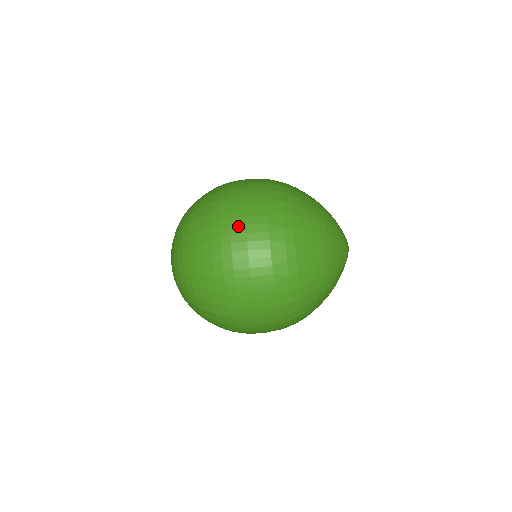
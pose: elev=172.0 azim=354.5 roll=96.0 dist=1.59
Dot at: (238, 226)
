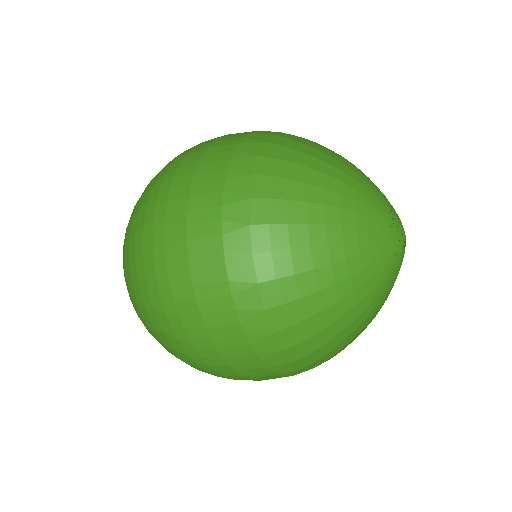
Dot at: (175, 228)
